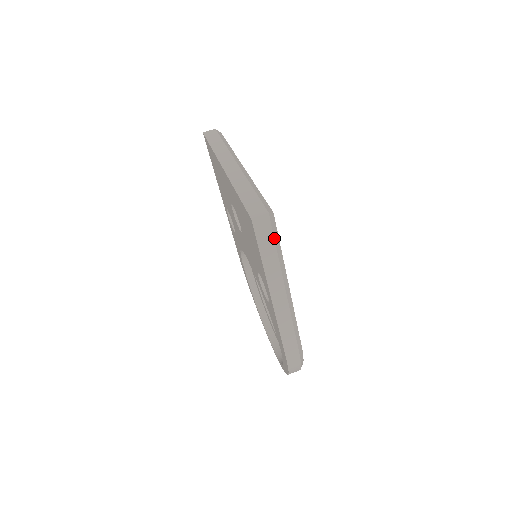
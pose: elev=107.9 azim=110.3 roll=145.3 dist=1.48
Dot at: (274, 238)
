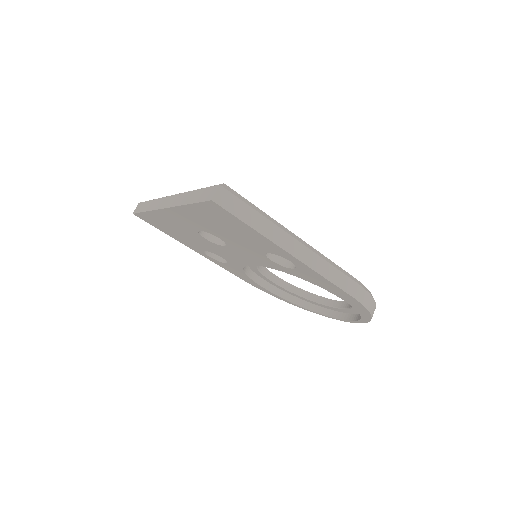
Dot at: (244, 202)
